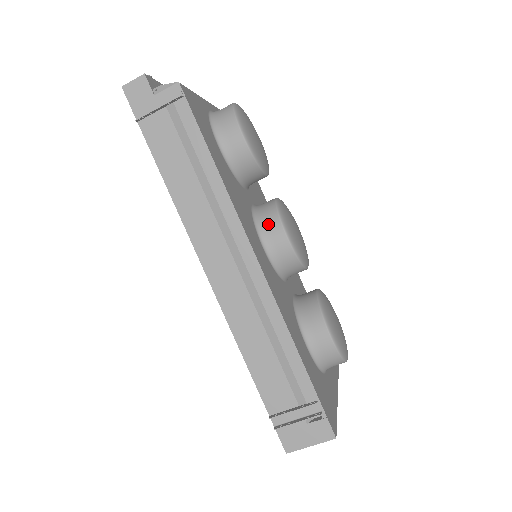
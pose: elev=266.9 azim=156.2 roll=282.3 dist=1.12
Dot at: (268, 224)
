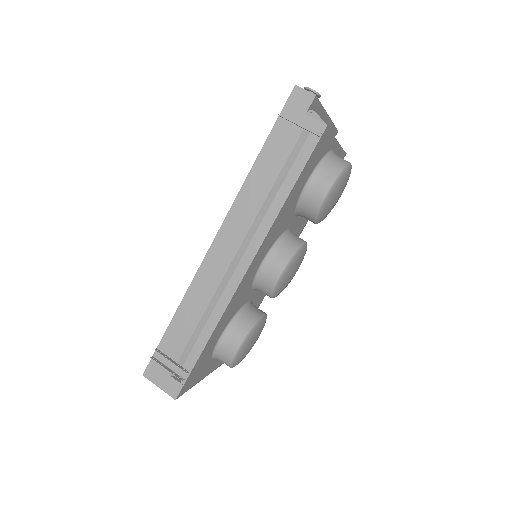
Dot at: (280, 253)
